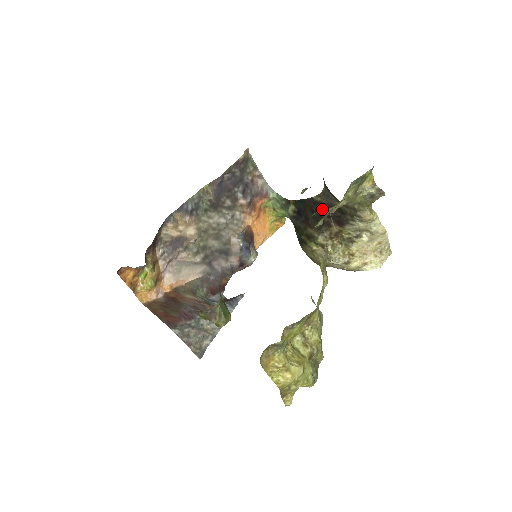
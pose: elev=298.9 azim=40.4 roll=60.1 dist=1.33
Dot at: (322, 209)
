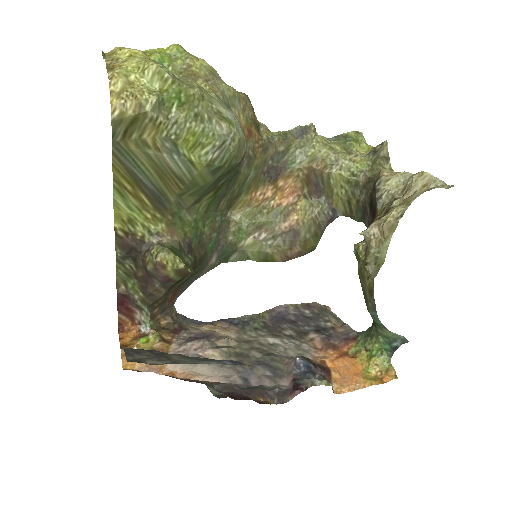
Dot at: occluded
